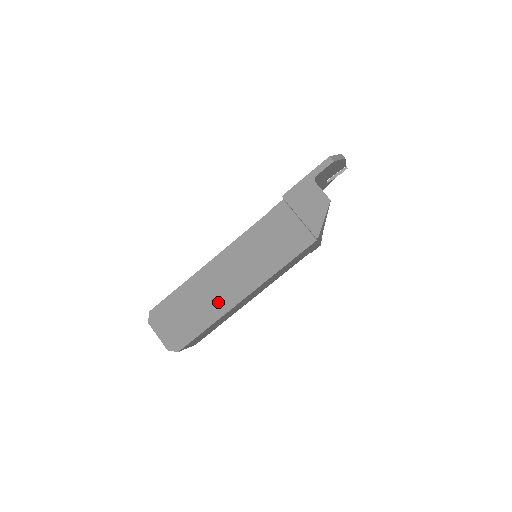
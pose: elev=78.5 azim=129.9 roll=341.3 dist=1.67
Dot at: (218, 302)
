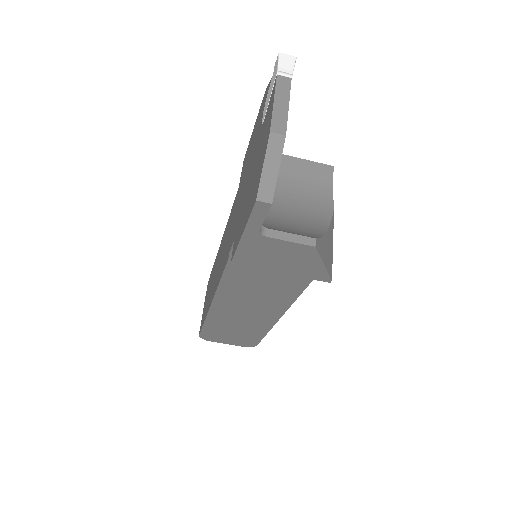
Dot at: (257, 322)
